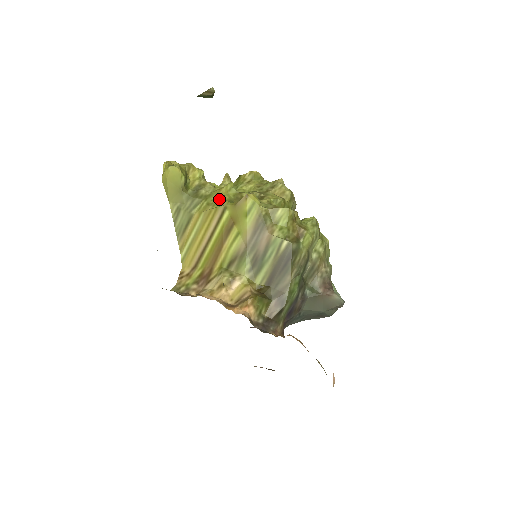
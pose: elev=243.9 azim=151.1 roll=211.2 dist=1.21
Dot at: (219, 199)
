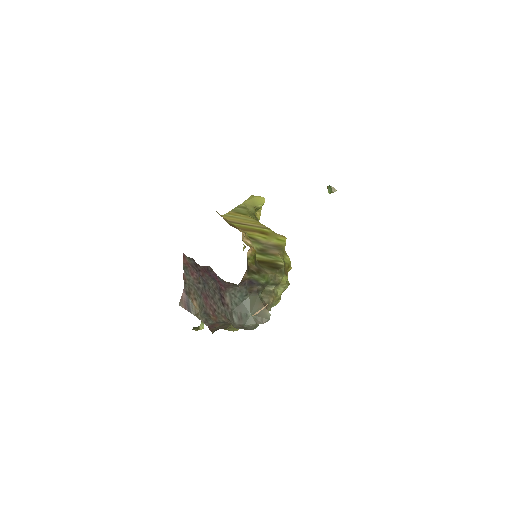
Dot at: occluded
